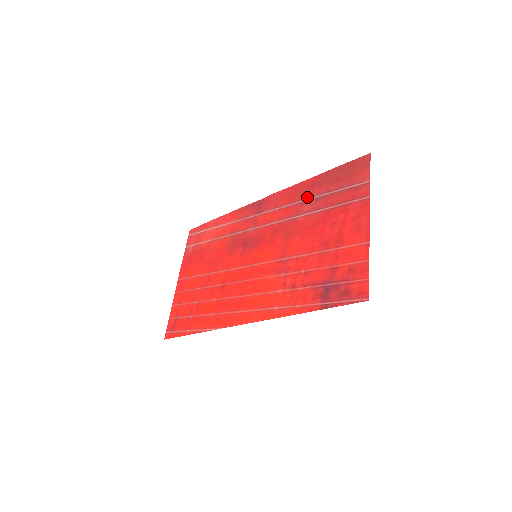
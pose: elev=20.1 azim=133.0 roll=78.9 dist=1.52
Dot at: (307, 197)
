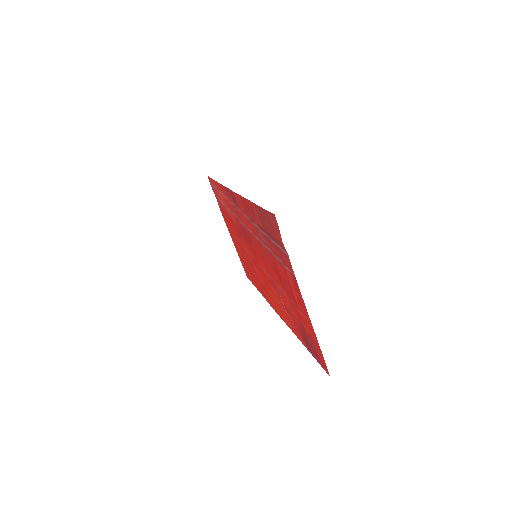
Dot at: (256, 225)
